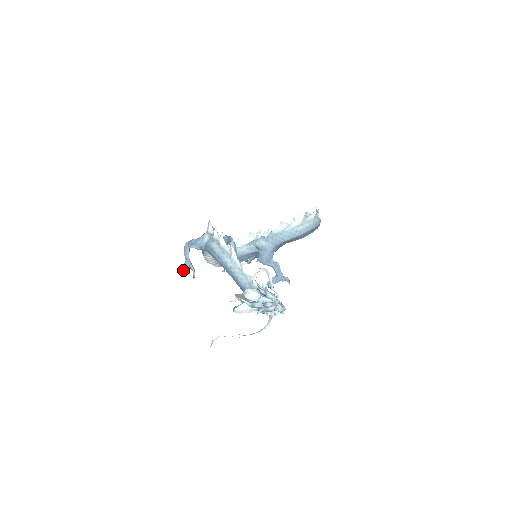
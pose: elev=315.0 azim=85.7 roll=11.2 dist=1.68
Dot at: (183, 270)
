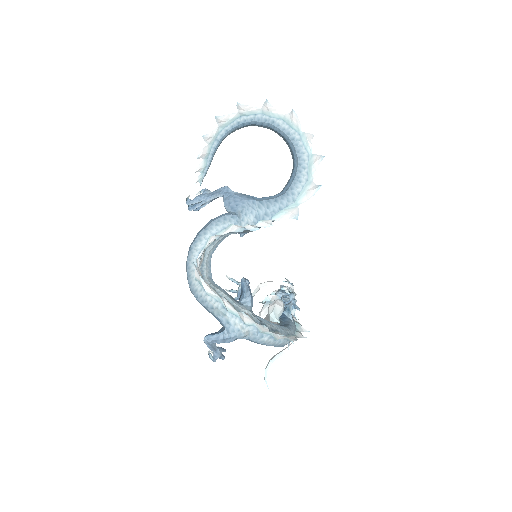
Dot at: occluded
